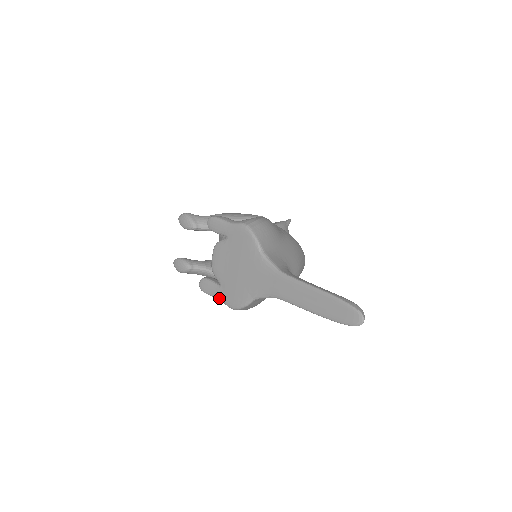
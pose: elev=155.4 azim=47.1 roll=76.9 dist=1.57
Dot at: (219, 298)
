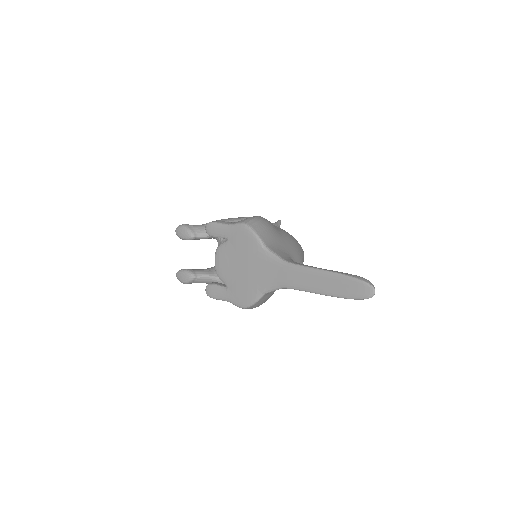
Dot at: (228, 300)
